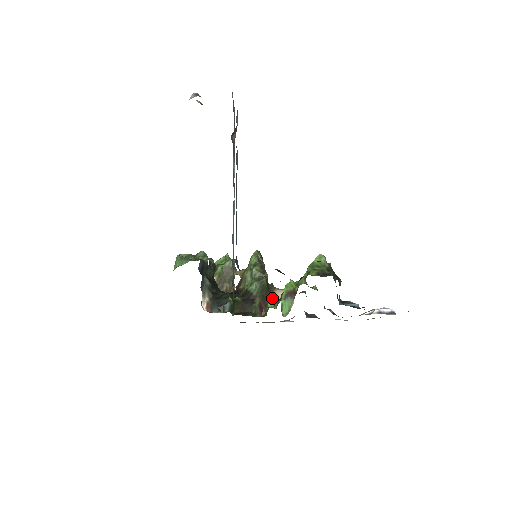
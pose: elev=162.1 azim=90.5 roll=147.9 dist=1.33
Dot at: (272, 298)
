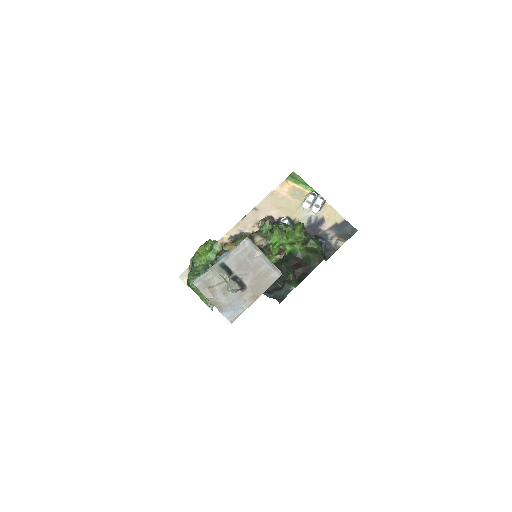
Dot at: occluded
